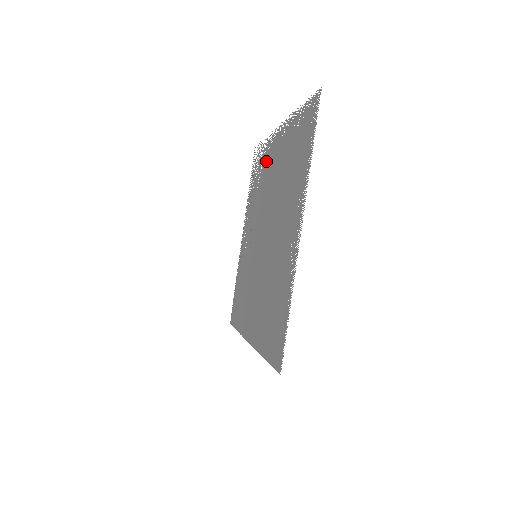
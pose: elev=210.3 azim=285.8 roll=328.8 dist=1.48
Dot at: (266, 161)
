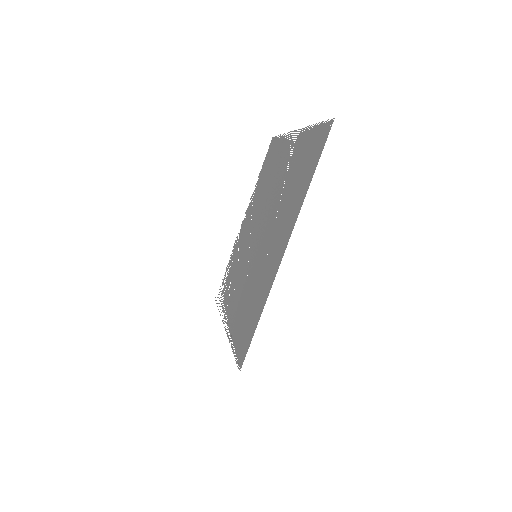
Dot at: (236, 250)
